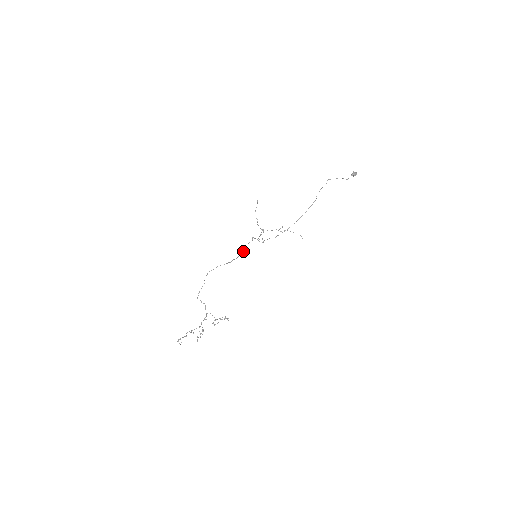
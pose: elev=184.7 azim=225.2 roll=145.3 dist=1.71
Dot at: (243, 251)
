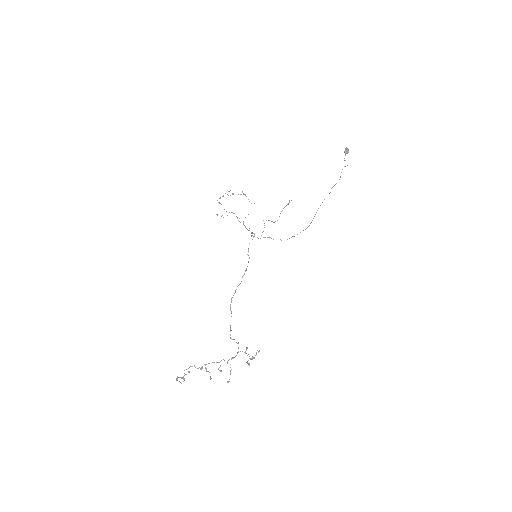
Dot at: occluded
